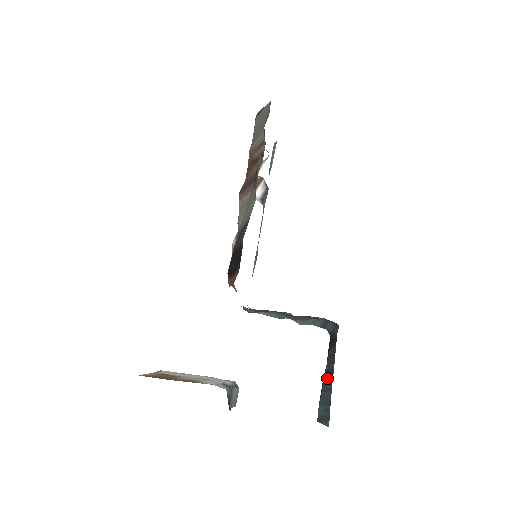
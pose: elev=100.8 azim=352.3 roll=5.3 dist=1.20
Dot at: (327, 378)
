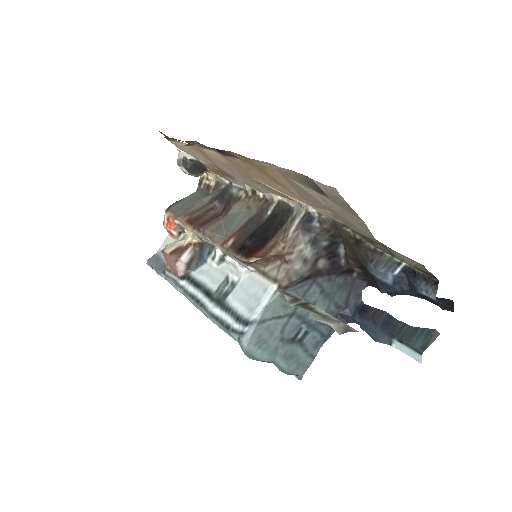
Dot at: (391, 324)
